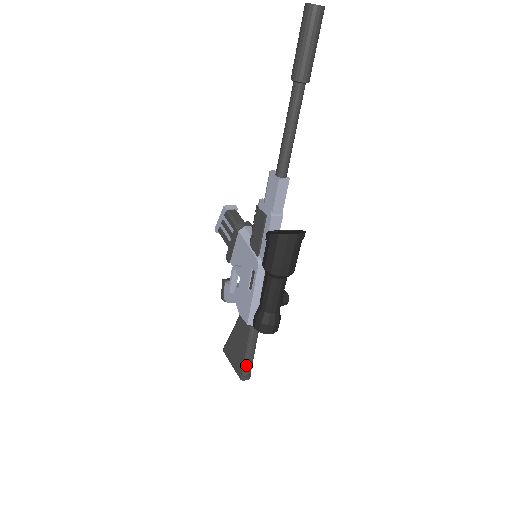
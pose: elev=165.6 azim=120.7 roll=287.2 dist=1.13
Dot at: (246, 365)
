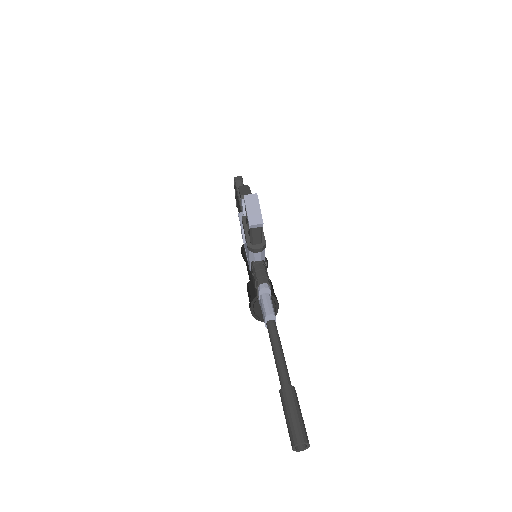
Dot at: occluded
